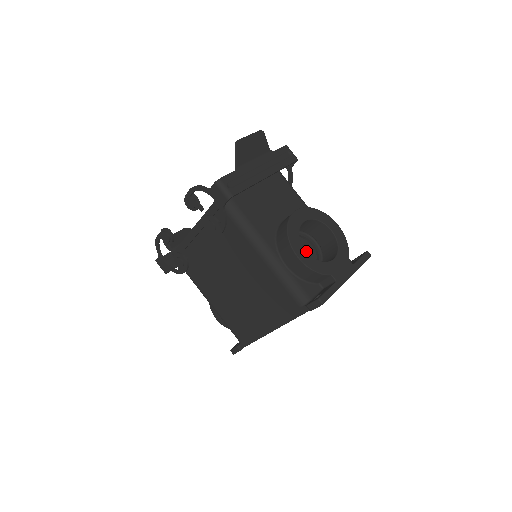
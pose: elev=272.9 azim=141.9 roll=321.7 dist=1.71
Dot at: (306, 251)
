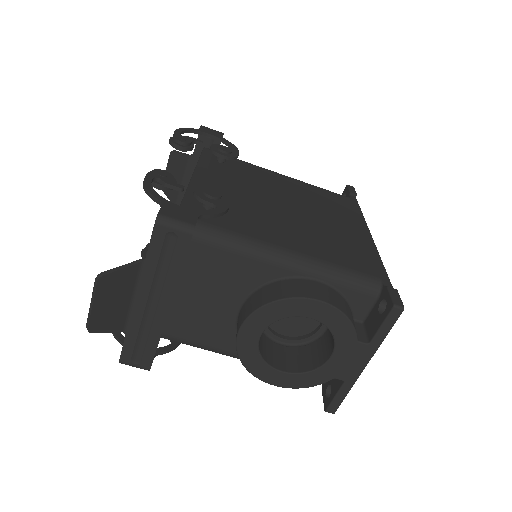
Dot at: (282, 373)
